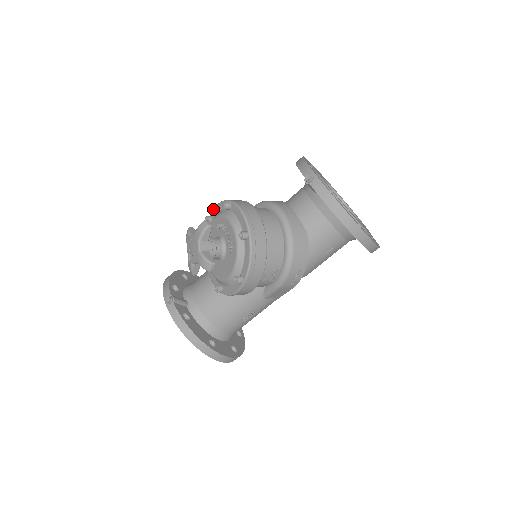
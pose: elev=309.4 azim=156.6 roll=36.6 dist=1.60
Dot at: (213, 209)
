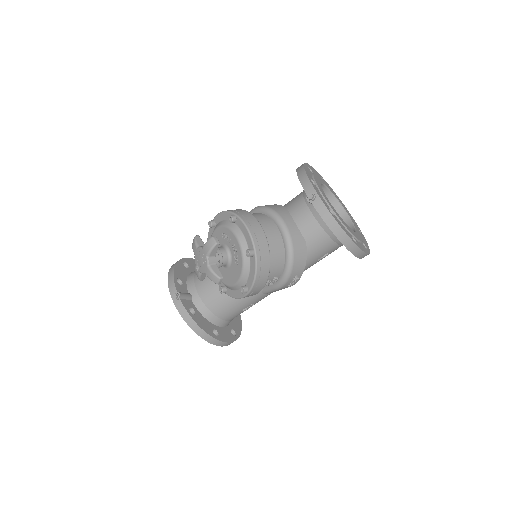
Dot at: (217, 215)
